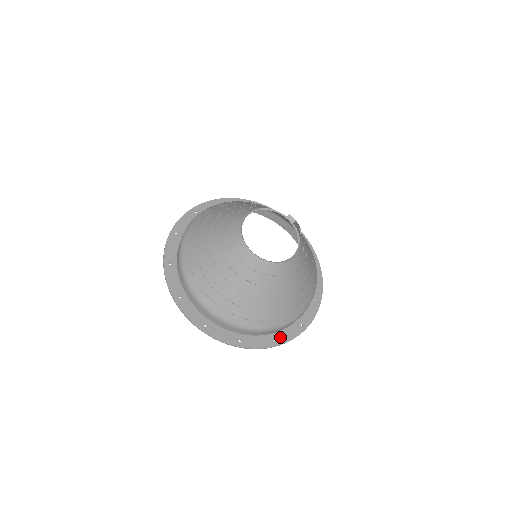
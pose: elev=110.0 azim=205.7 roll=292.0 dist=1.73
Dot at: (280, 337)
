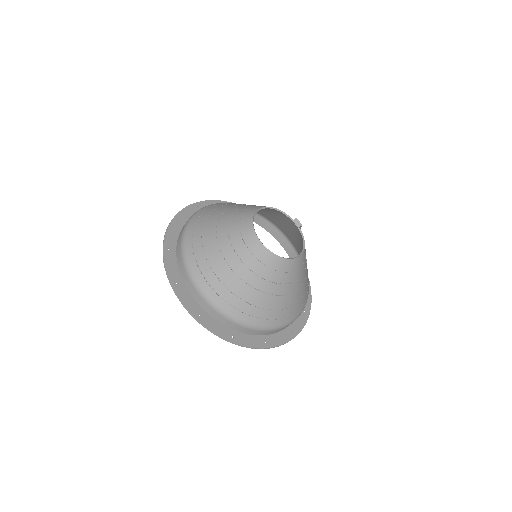
Dot at: (271, 340)
